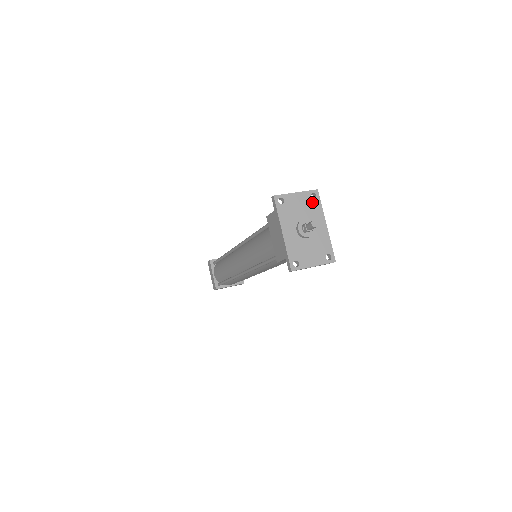
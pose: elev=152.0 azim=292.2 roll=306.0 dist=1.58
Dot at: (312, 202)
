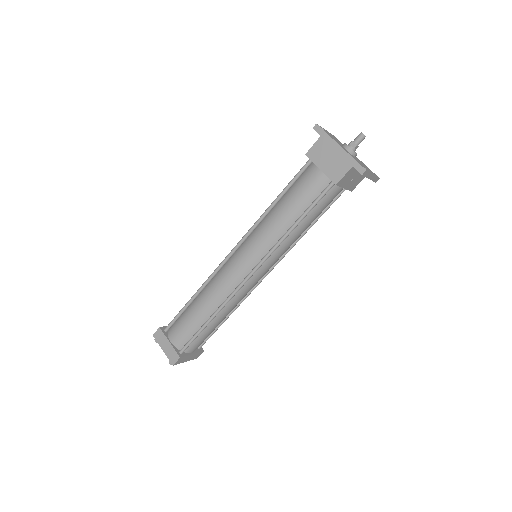
Dot at: occluded
